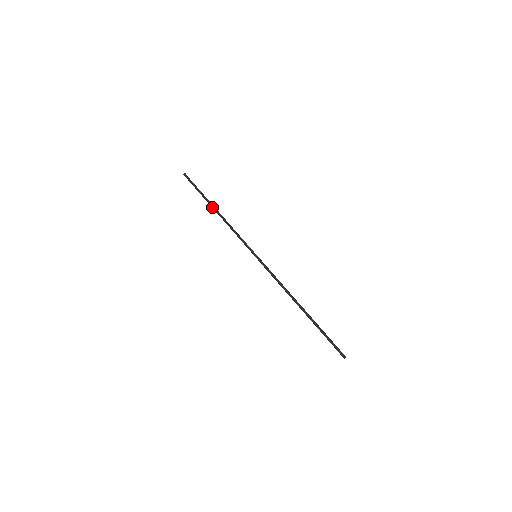
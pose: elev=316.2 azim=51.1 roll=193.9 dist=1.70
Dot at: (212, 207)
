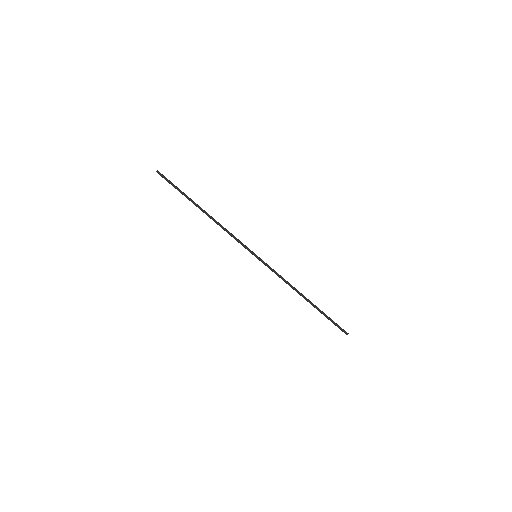
Dot at: (200, 207)
